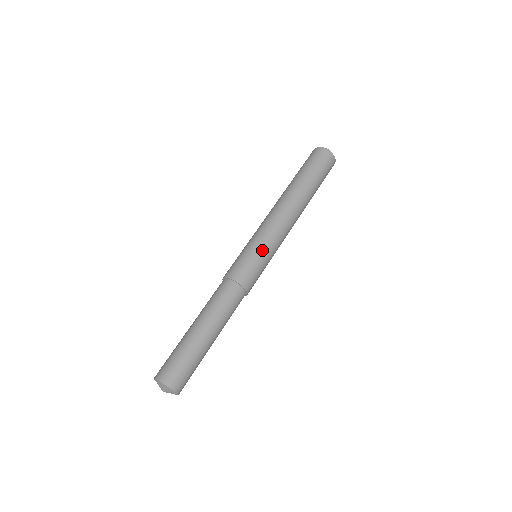
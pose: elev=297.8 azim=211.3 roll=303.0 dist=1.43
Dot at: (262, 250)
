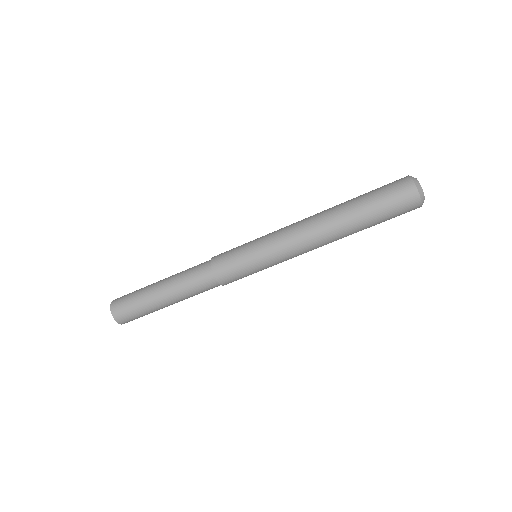
Dot at: (261, 266)
